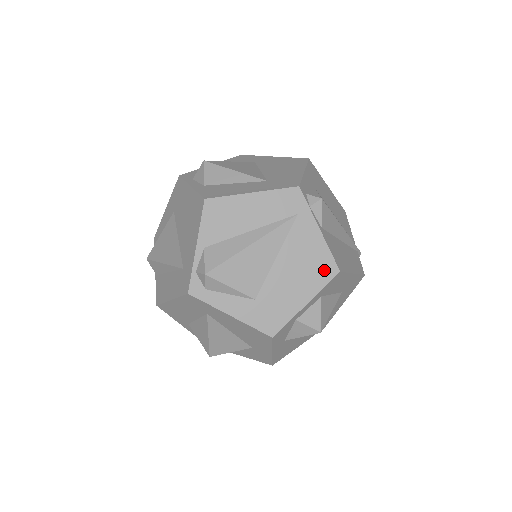
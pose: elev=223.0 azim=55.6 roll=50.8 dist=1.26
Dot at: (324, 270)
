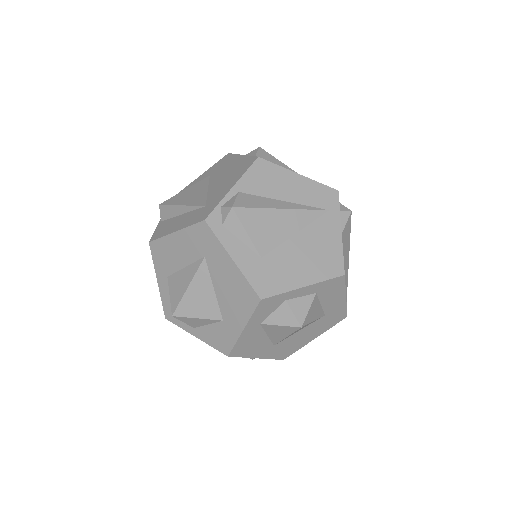
Dot at: (332, 266)
